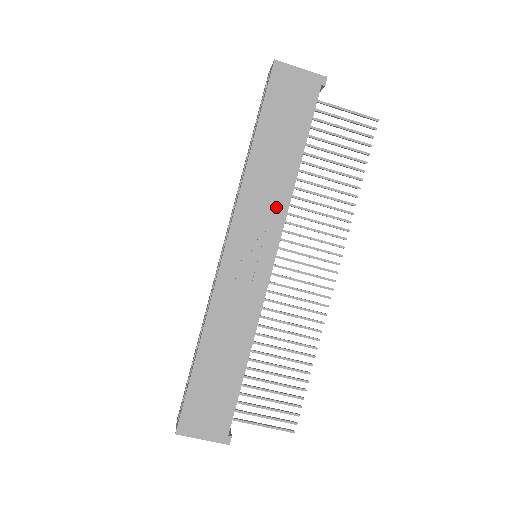
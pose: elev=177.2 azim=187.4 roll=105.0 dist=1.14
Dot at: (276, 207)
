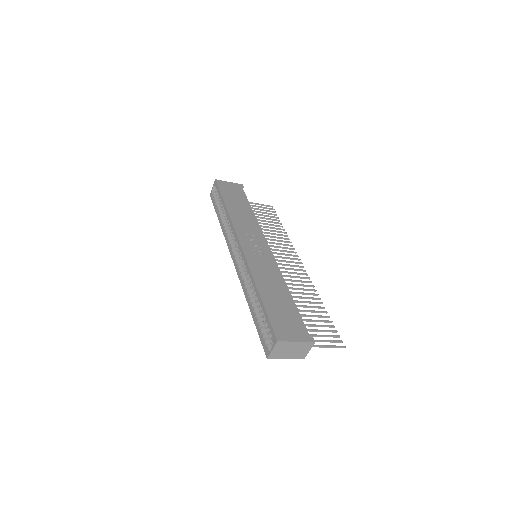
Dot at: (254, 227)
